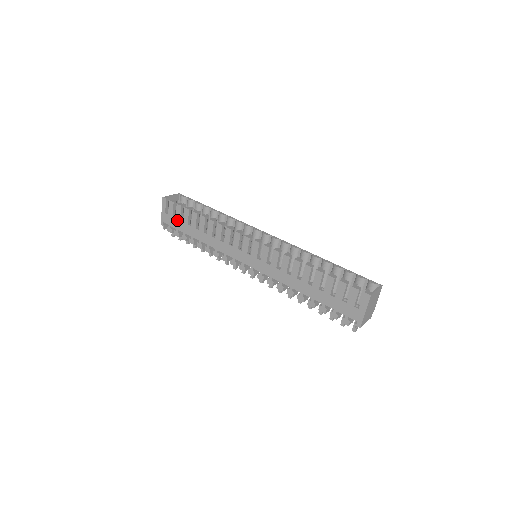
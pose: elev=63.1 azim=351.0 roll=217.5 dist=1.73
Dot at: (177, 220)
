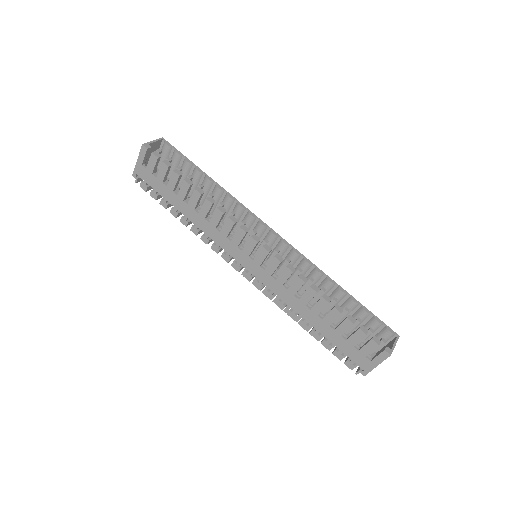
Dot at: (158, 180)
